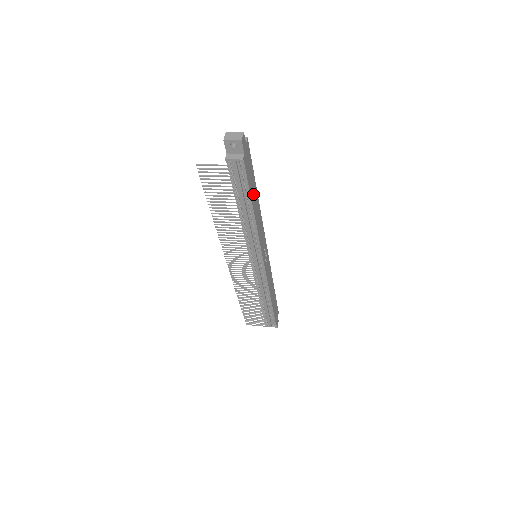
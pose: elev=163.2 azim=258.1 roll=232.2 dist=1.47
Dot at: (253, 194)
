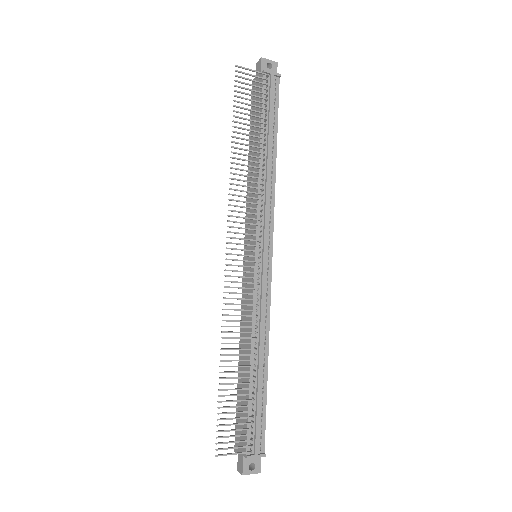
Dot at: occluded
